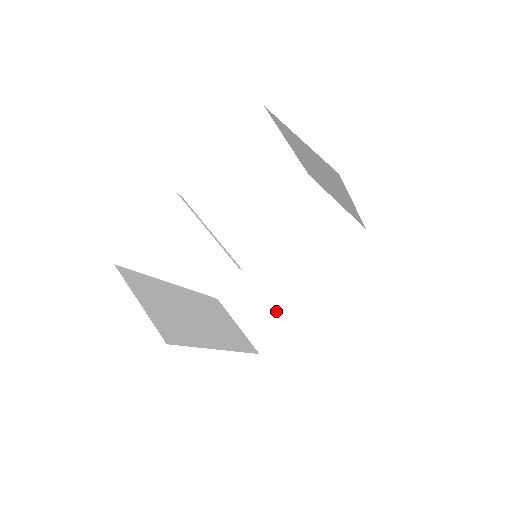
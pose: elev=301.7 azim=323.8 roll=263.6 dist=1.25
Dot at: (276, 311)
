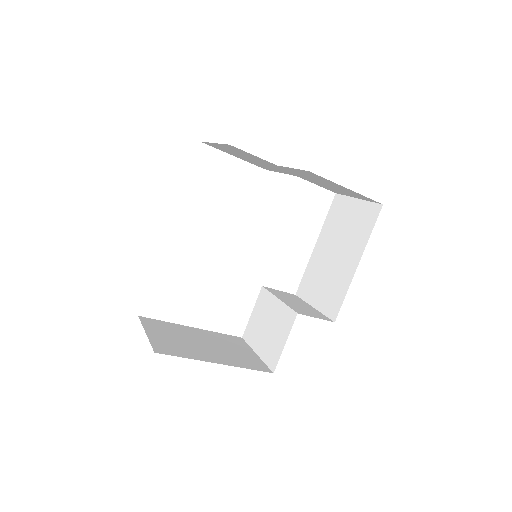
Dot at: (195, 349)
